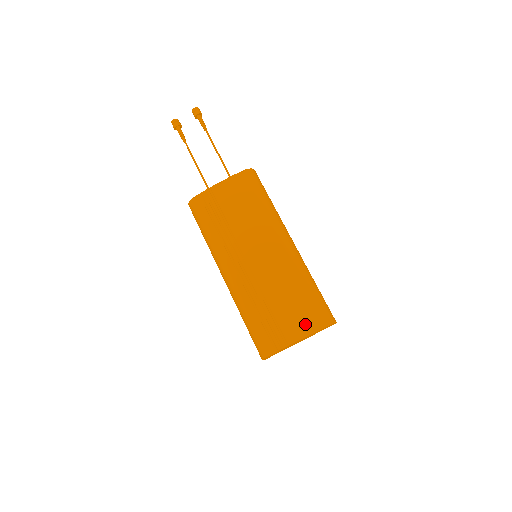
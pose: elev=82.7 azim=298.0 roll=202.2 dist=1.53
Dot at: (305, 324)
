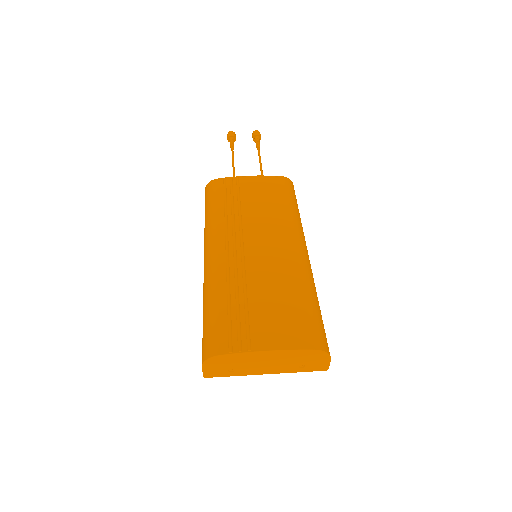
Dot at: (287, 335)
